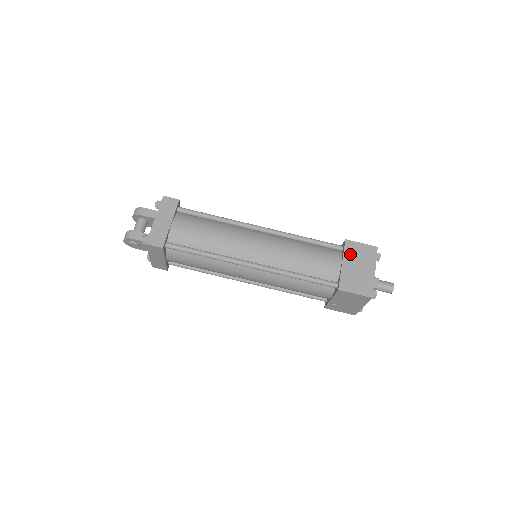
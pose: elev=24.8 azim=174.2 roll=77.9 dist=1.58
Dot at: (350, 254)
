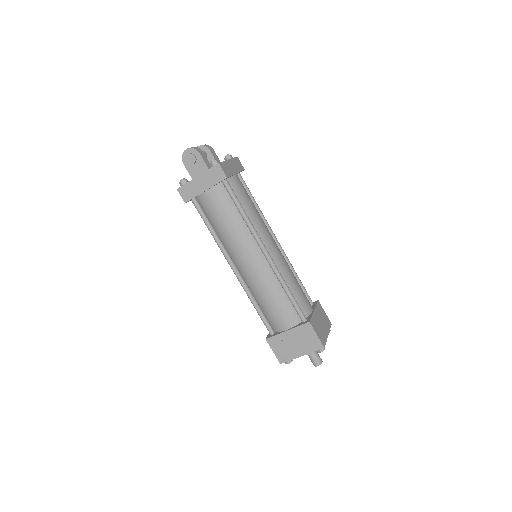
Dot at: (319, 310)
